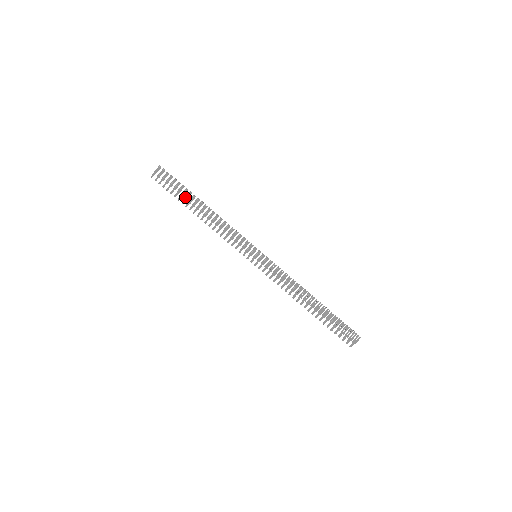
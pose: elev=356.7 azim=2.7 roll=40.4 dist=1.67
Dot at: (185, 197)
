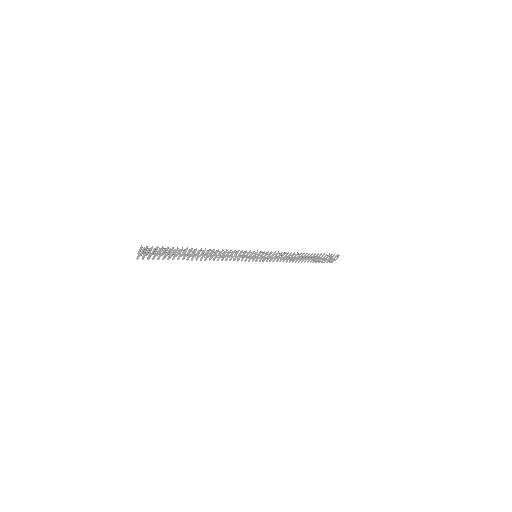
Dot at: (179, 254)
